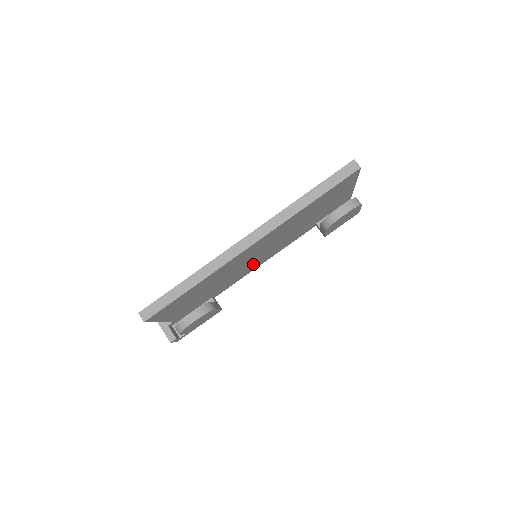
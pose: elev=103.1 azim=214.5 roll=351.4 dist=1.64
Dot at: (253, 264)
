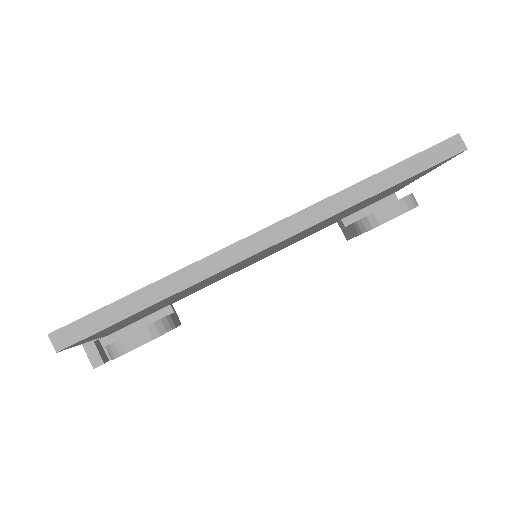
Dot at: occluded
